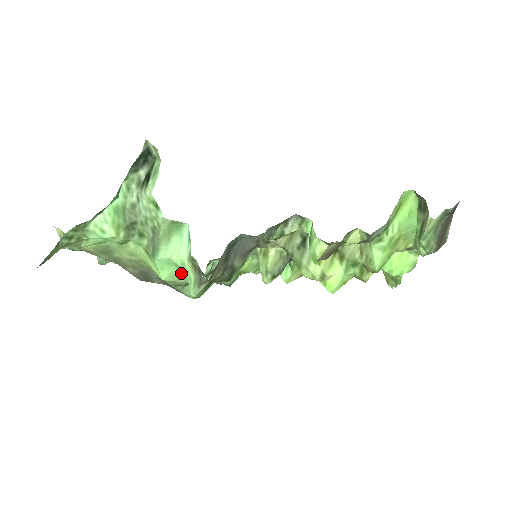
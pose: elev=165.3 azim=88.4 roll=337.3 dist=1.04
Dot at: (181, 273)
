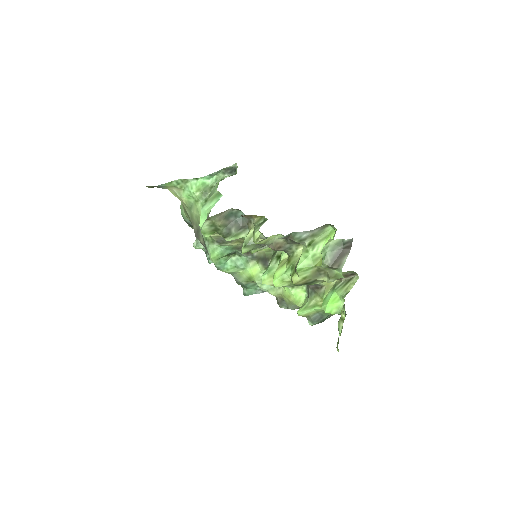
Dot at: occluded
